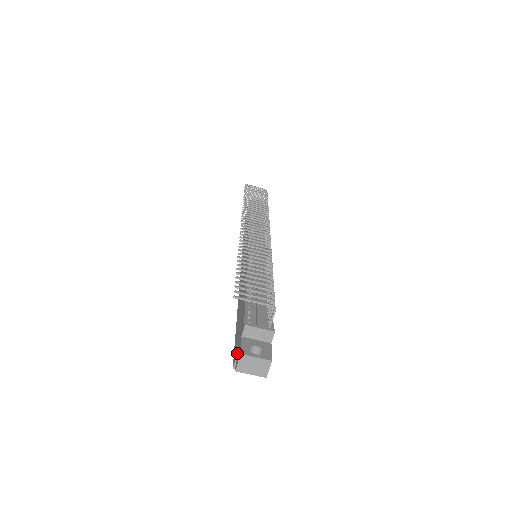
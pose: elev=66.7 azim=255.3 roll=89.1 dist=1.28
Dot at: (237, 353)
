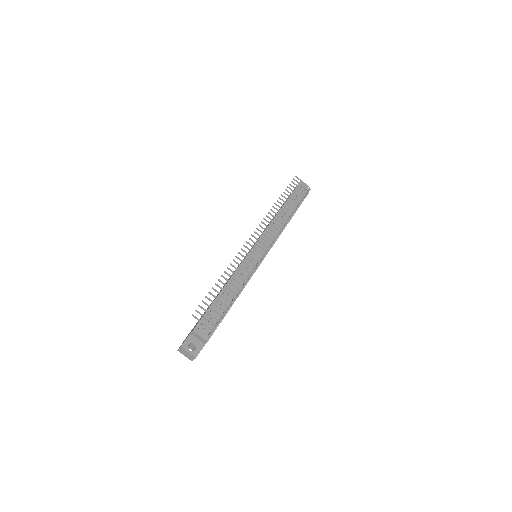
Dot at: occluded
